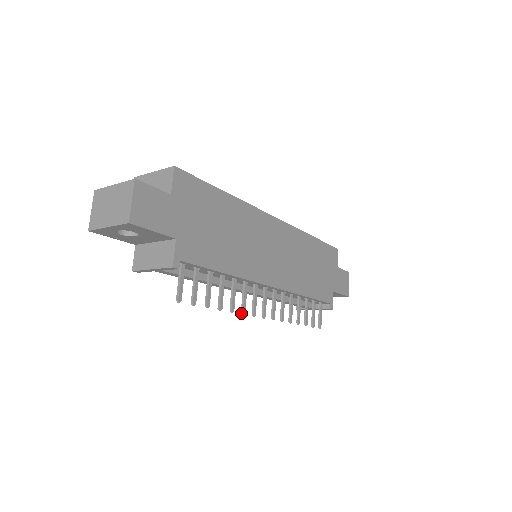
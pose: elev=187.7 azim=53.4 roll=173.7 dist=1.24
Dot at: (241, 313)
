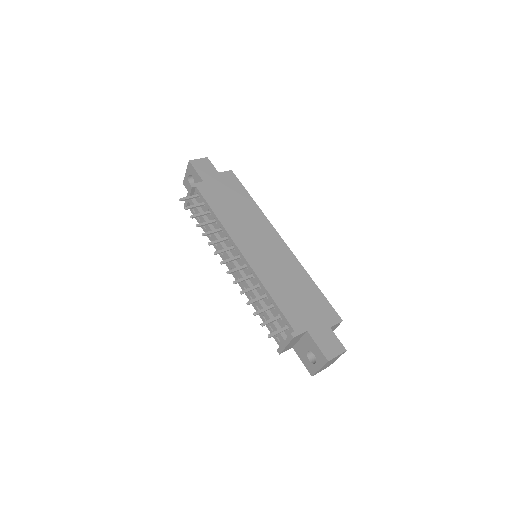
Dot at: (208, 243)
